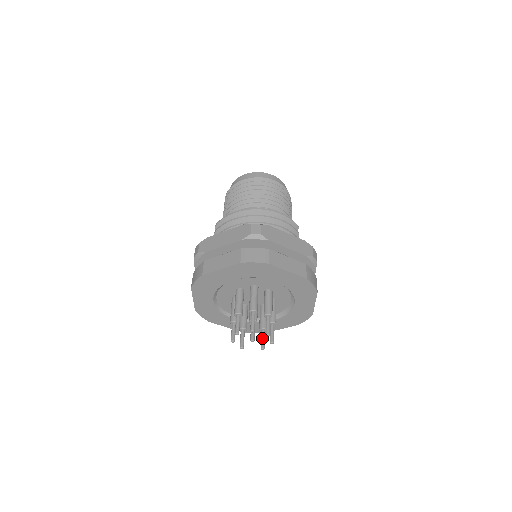
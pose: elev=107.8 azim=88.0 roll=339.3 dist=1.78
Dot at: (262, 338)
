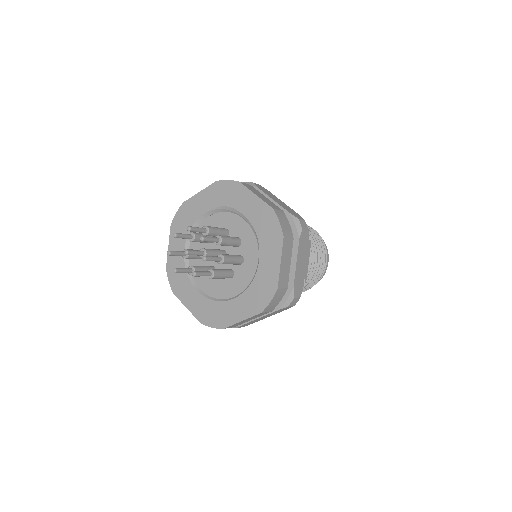
Dot at: (202, 271)
